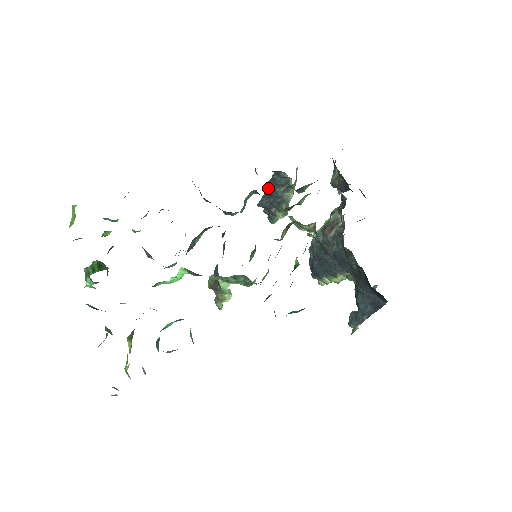
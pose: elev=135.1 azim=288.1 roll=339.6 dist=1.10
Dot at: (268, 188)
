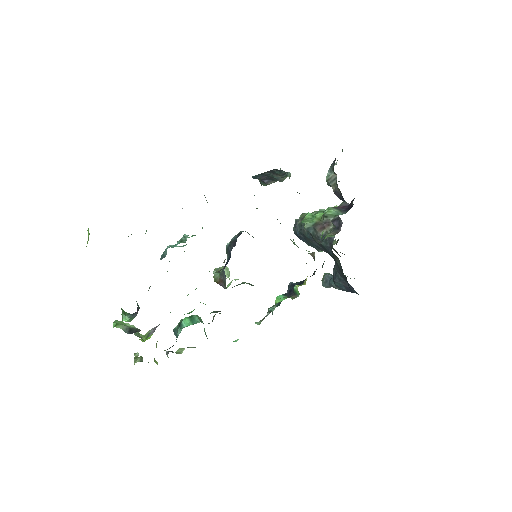
Dot at: (265, 174)
